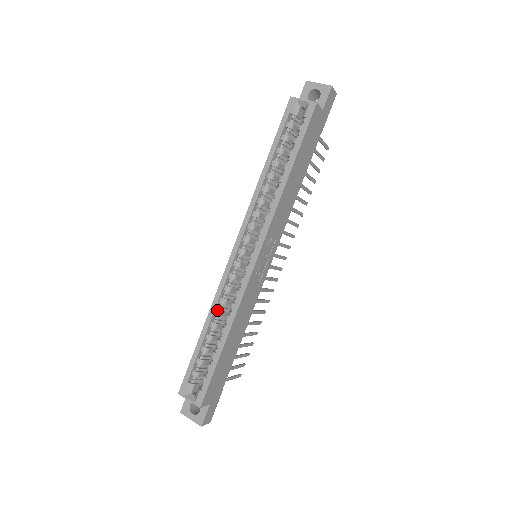
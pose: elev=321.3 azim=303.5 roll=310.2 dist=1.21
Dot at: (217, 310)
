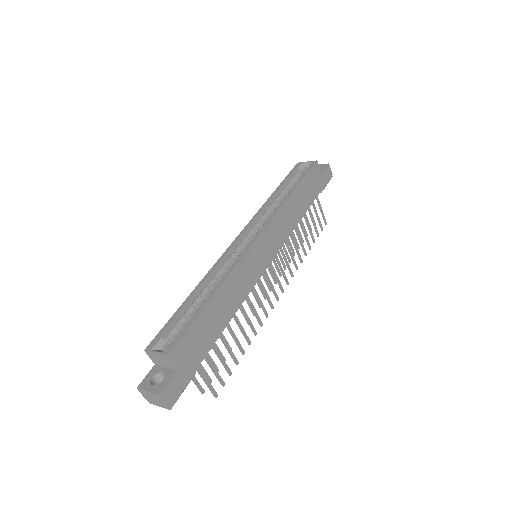
Dot at: (210, 279)
